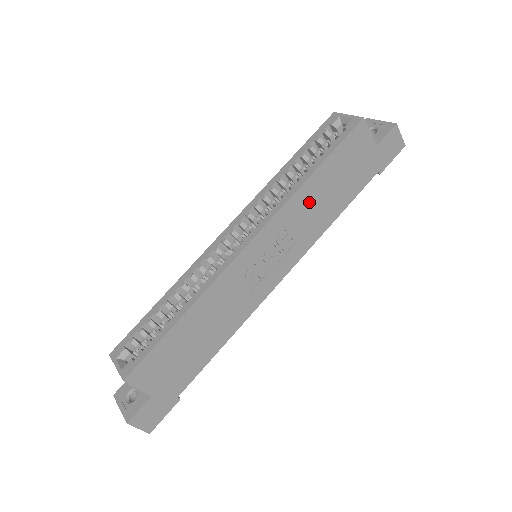
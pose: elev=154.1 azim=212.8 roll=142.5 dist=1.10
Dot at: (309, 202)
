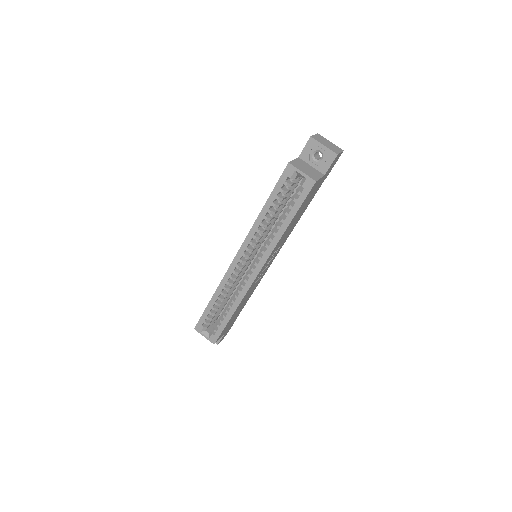
Dot at: (286, 233)
